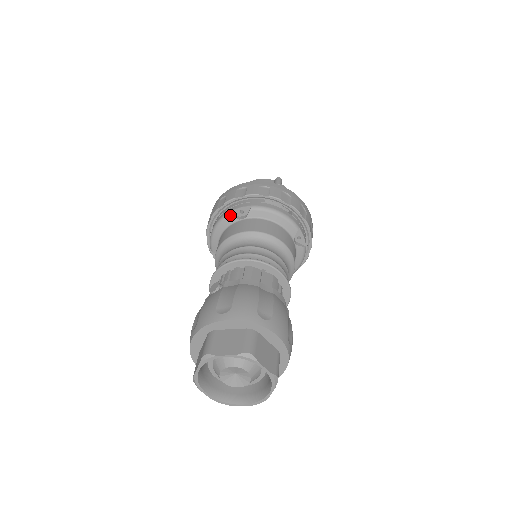
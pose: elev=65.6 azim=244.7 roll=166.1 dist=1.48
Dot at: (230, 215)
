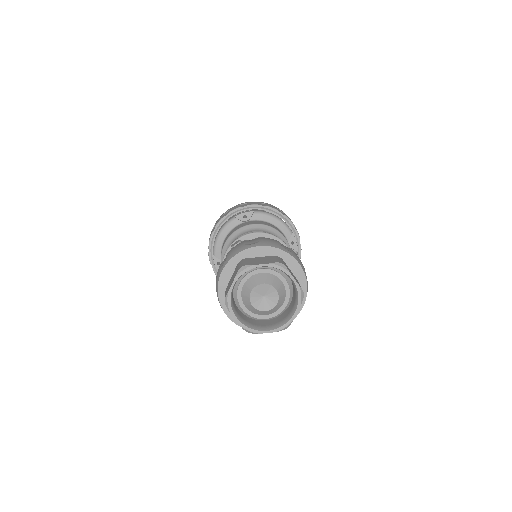
Dot at: (235, 218)
